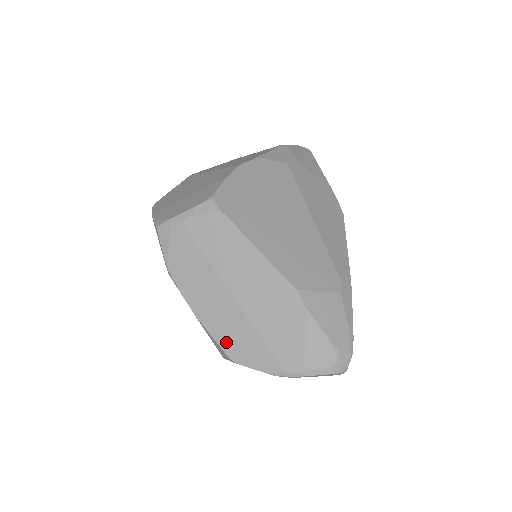
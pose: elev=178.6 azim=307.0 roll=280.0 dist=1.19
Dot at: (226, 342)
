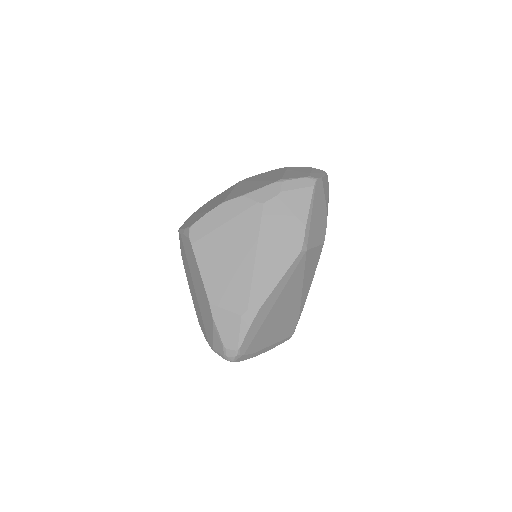
Dot at: (196, 310)
